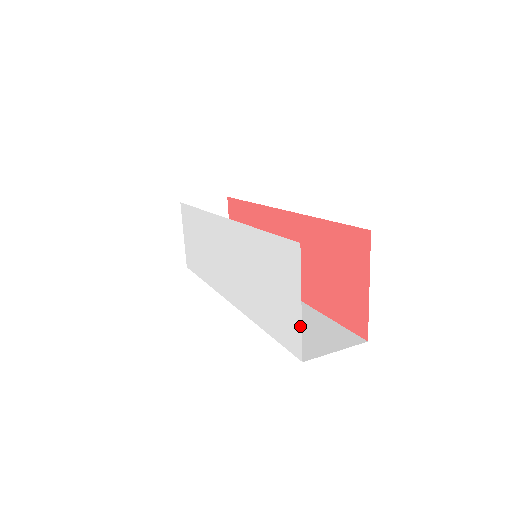
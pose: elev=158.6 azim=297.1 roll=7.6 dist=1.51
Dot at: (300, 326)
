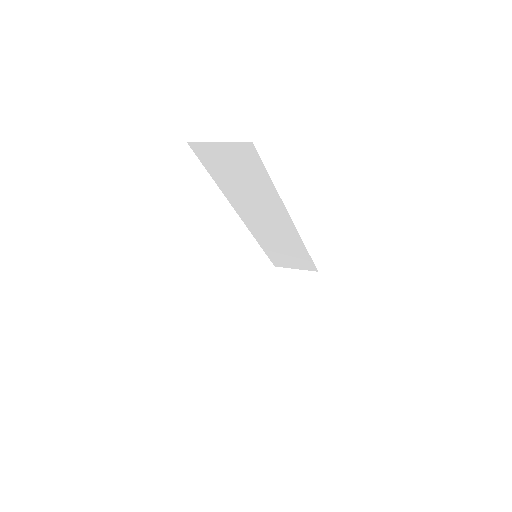
Dot at: occluded
